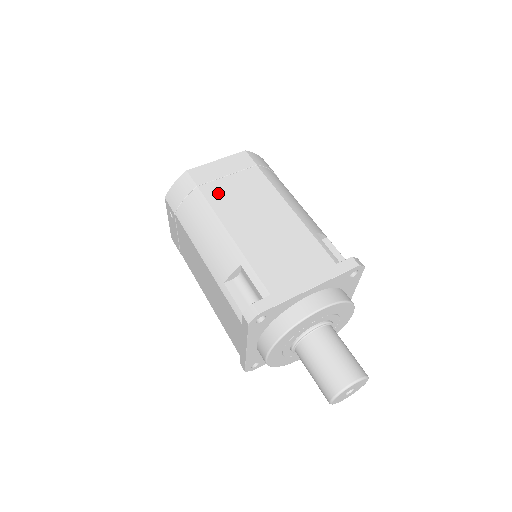
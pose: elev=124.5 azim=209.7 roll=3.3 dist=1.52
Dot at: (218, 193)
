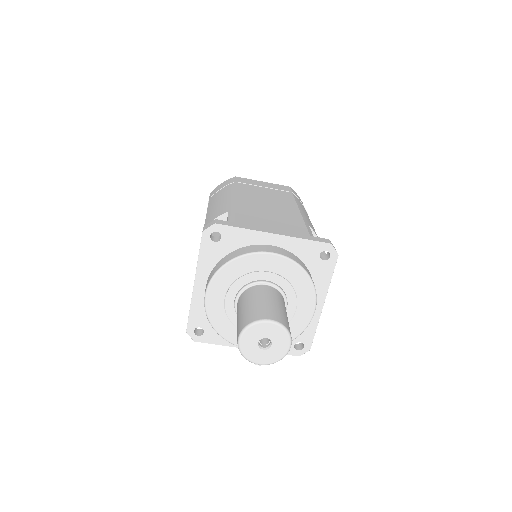
Dot at: (248, 188)
